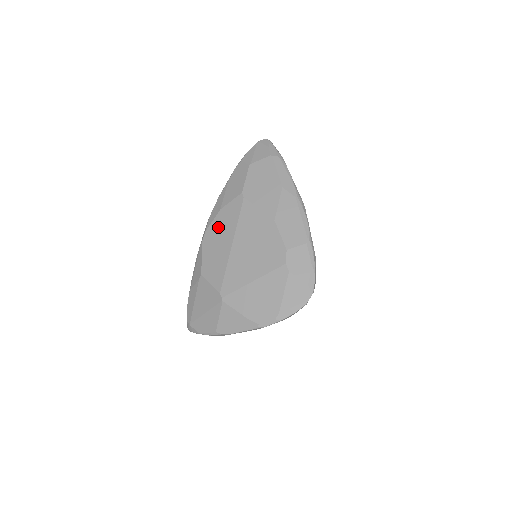
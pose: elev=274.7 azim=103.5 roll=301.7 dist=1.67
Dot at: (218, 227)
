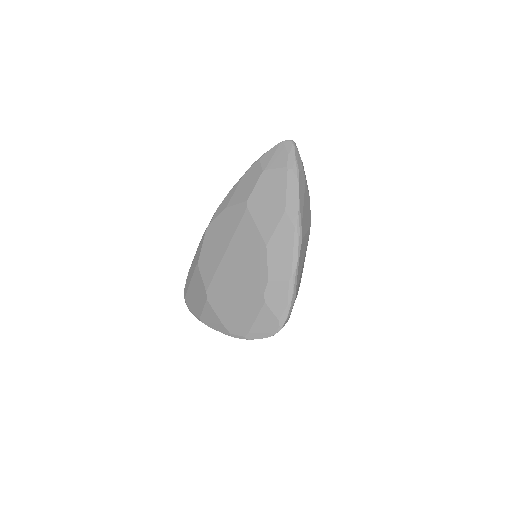
Dot at: (220, 225)
